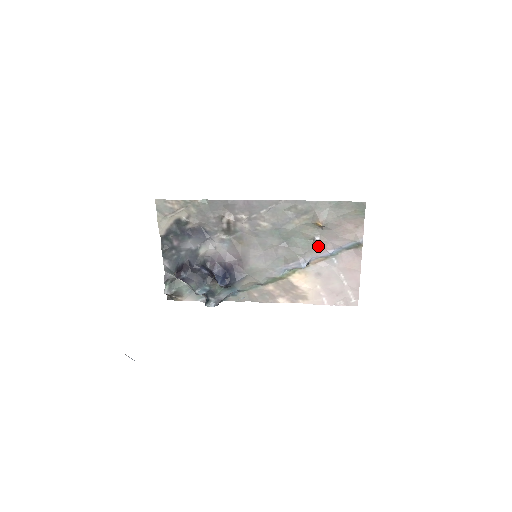
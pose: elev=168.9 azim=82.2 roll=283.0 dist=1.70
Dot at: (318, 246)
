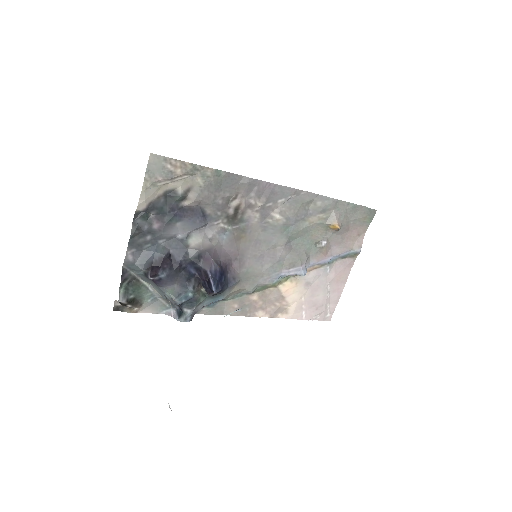
Dot at: (321, 251)
